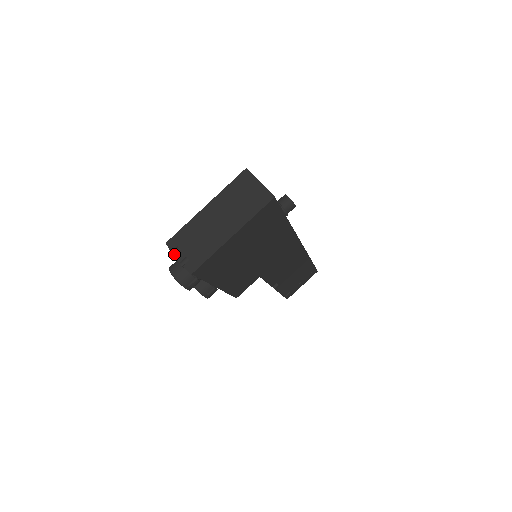
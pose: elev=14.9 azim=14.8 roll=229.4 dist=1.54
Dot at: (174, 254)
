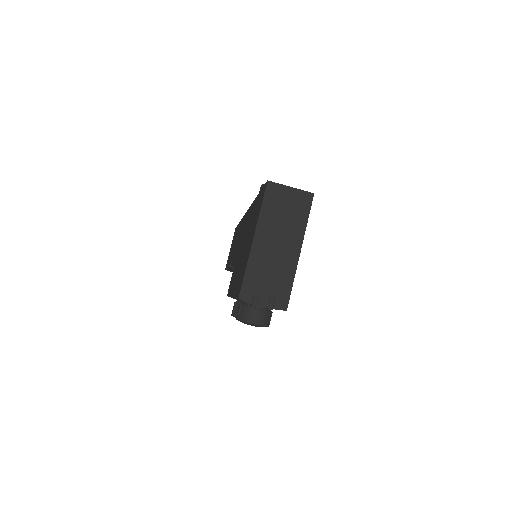
Dot at: (256, 304)
